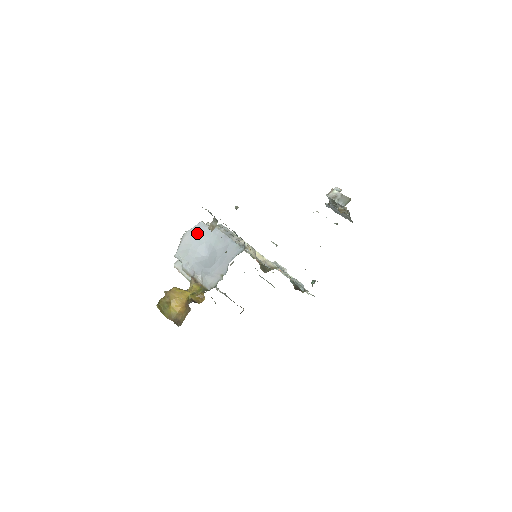
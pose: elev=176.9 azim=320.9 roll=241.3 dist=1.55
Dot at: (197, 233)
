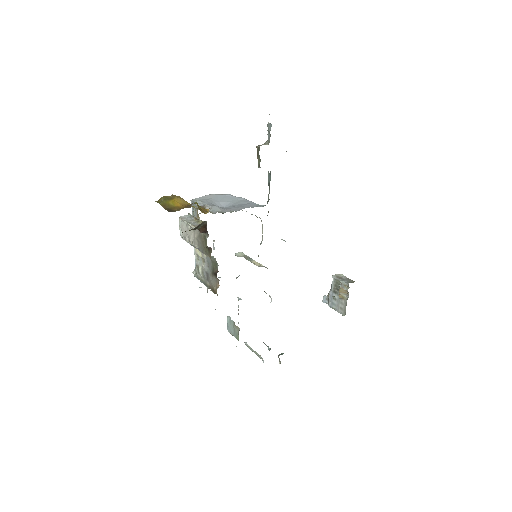
Dot at: (222, 196)
